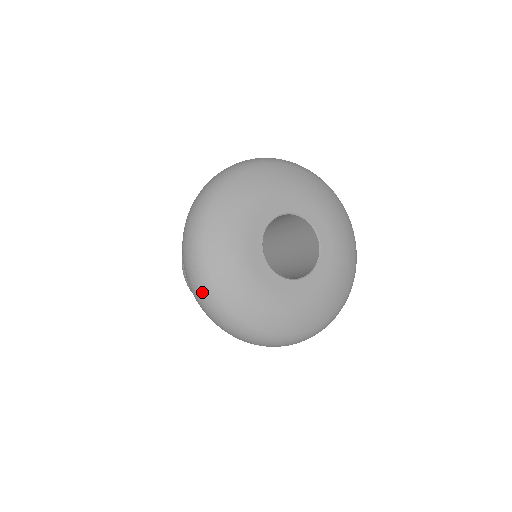
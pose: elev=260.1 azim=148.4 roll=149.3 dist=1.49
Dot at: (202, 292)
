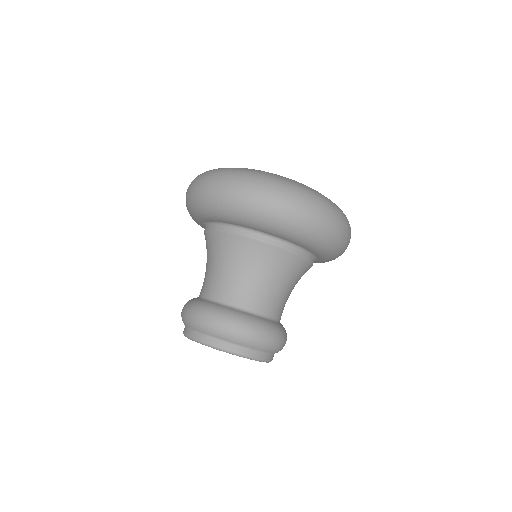
Dot at: (247, 178)
